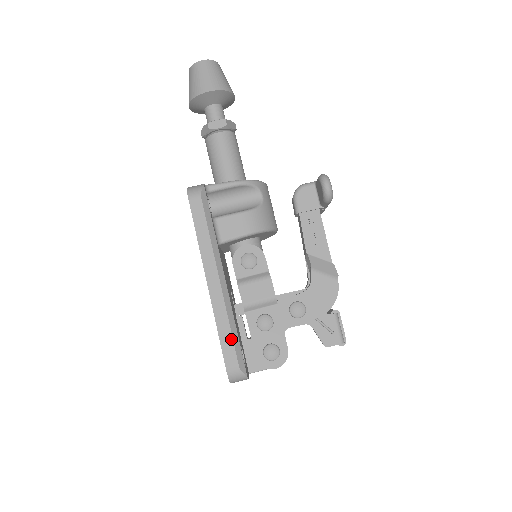
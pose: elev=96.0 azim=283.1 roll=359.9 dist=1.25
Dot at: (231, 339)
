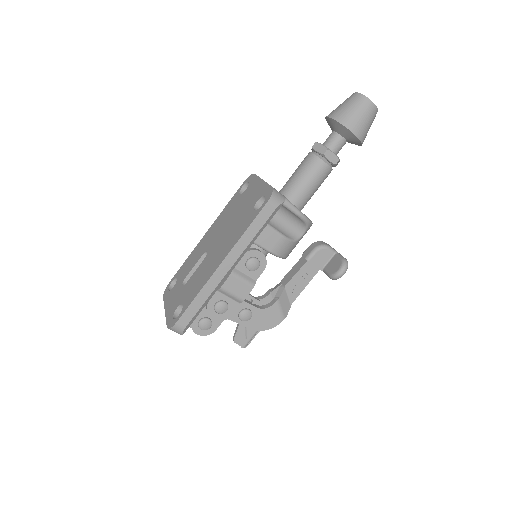
Dot at: (198, 309)
